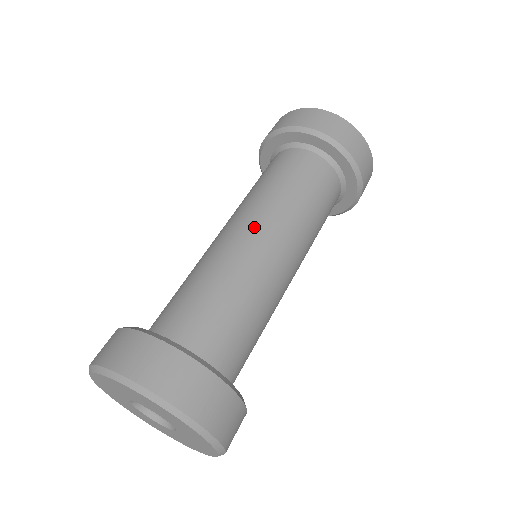
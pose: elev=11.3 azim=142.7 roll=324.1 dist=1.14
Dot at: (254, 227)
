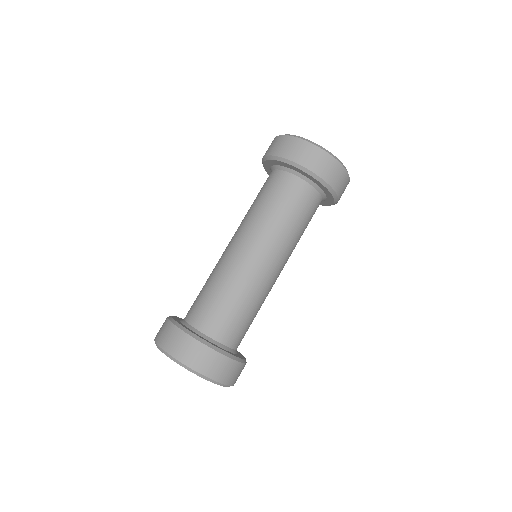
Dot at: (245, 245)
